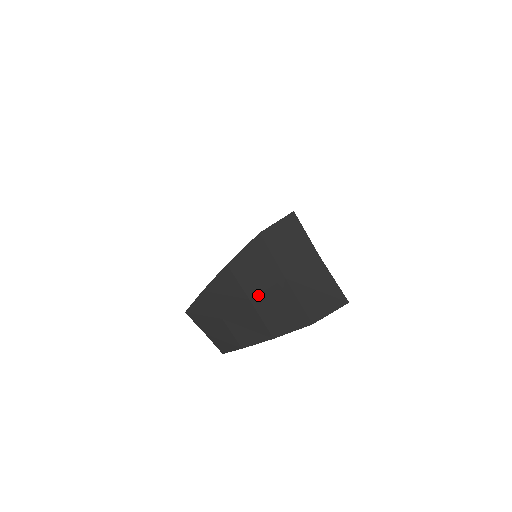
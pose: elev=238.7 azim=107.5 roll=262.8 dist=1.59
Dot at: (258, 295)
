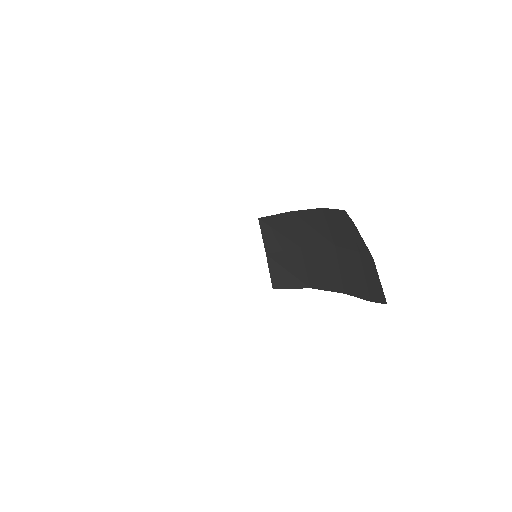
Dot at: (341, 248)
